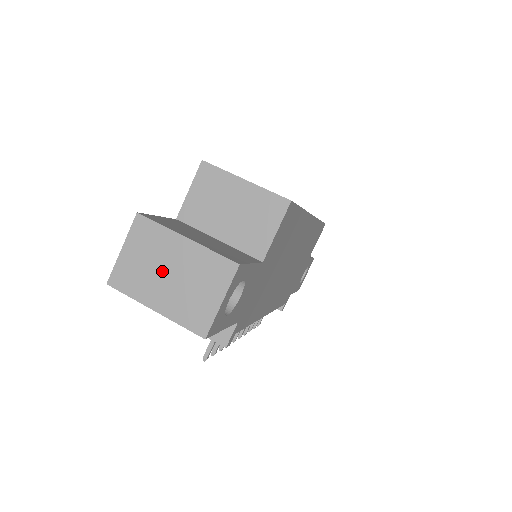
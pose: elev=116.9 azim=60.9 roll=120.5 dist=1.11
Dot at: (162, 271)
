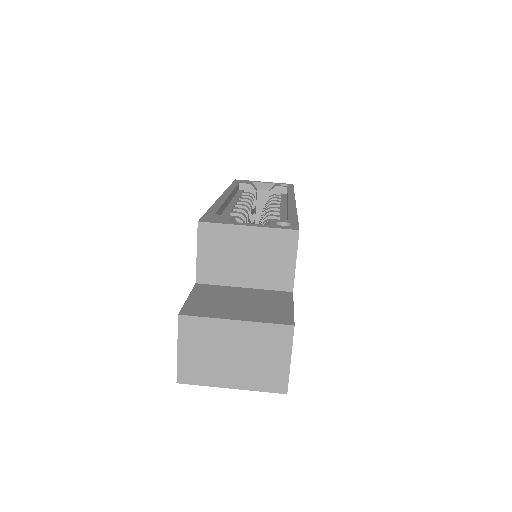
Dot at: (225, 355)
